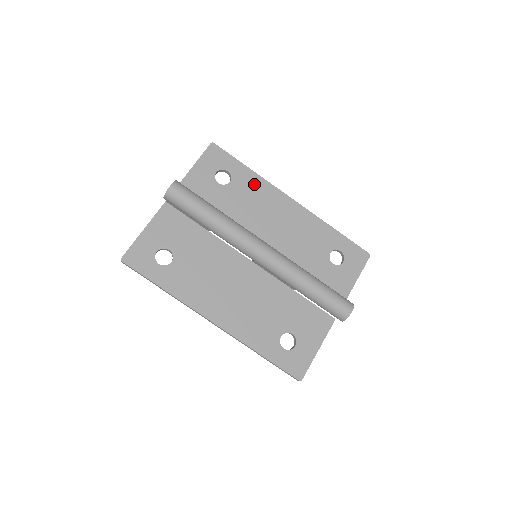
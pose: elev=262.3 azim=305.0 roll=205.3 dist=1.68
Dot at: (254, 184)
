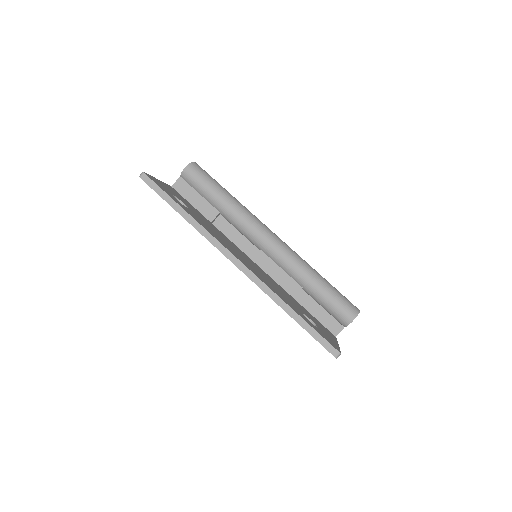
Dot at: occluded
